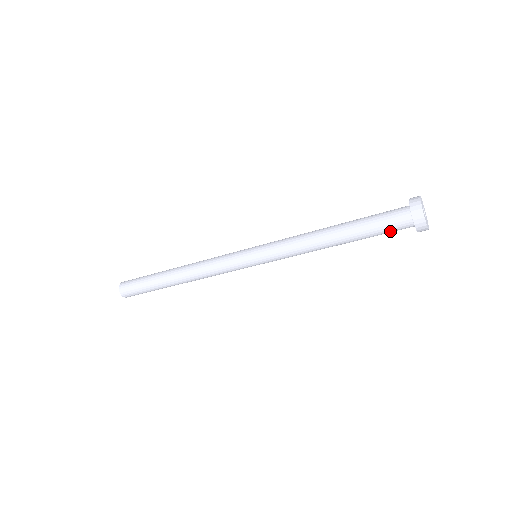
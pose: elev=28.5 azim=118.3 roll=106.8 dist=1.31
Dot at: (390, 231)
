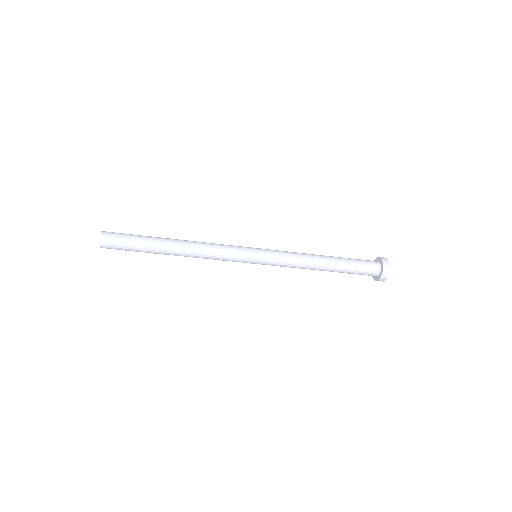
Dot at: (363, 272)
